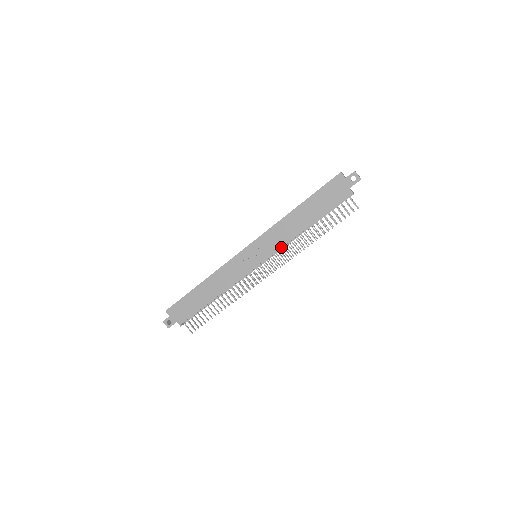
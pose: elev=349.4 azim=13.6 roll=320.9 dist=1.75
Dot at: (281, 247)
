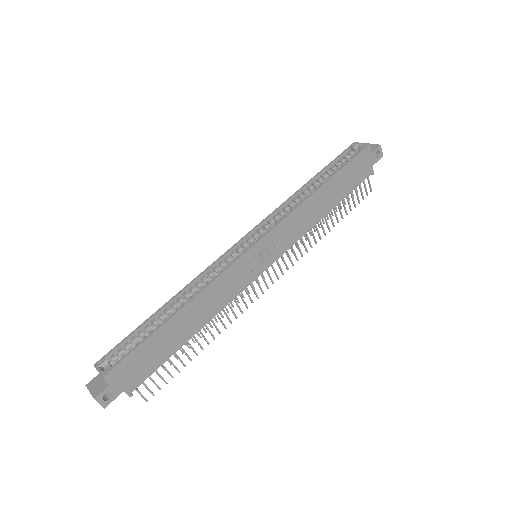
Dot at: occluded
